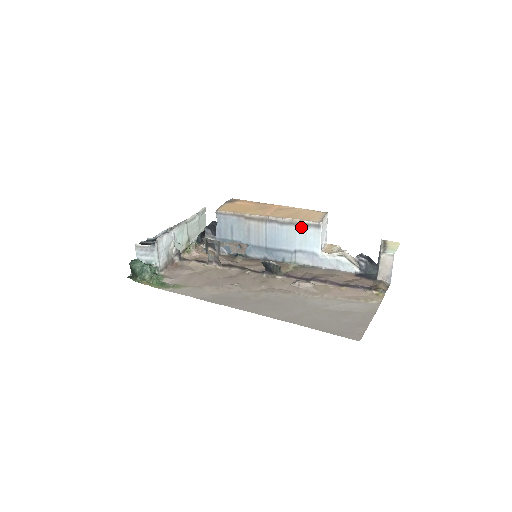
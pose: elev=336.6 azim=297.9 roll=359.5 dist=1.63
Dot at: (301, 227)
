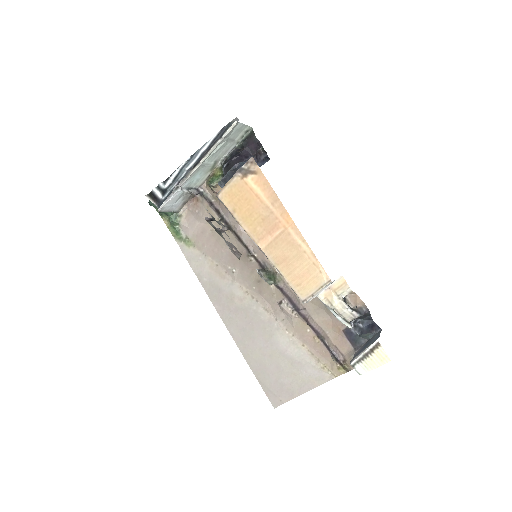
Dot at: occluded
